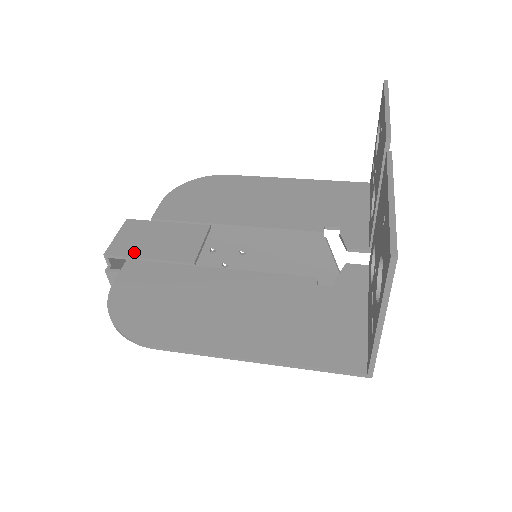
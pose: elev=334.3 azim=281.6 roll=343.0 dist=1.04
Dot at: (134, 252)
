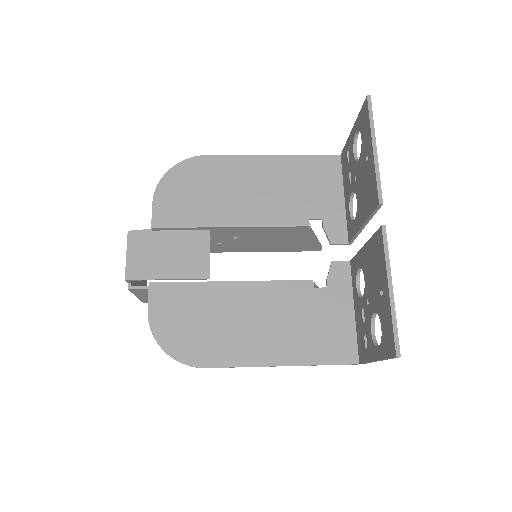
Dot at: (152, 273)
